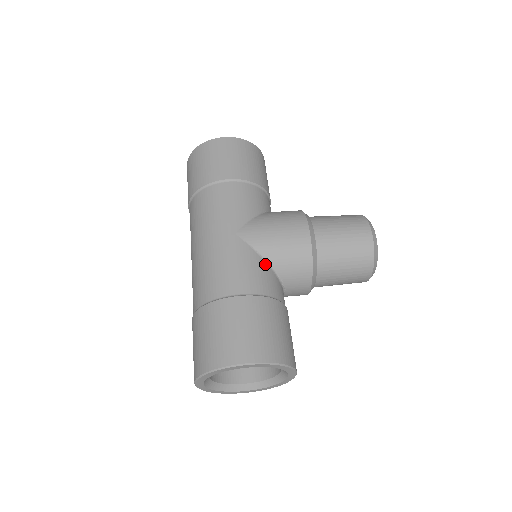
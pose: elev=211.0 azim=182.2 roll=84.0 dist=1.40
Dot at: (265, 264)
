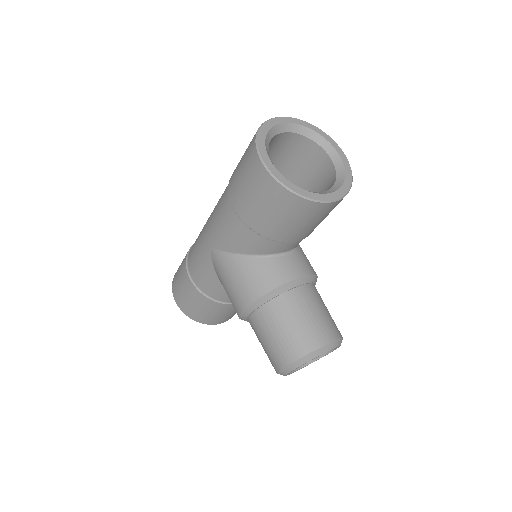
Dot at: (218, 282)
